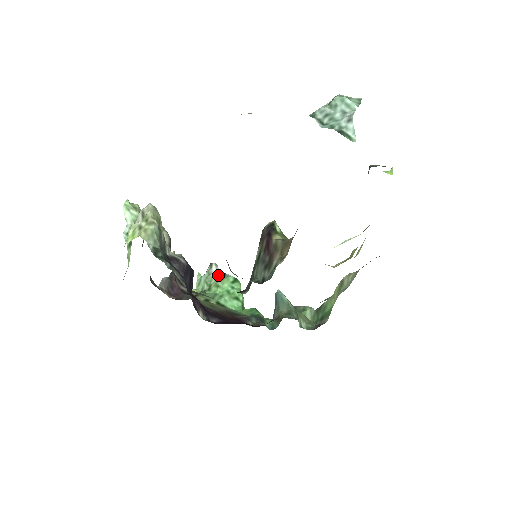
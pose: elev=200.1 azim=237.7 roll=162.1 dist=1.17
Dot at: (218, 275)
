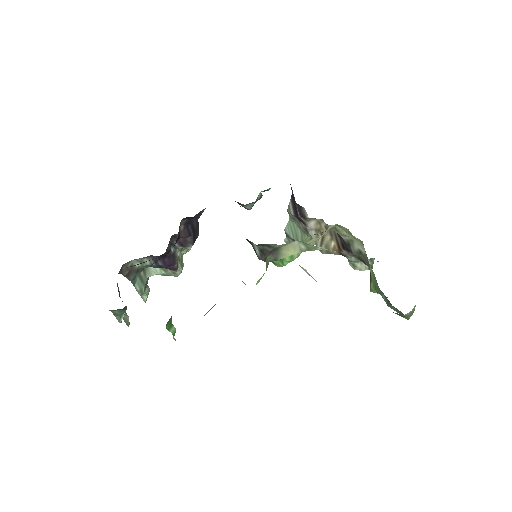
Dot at: occluded
